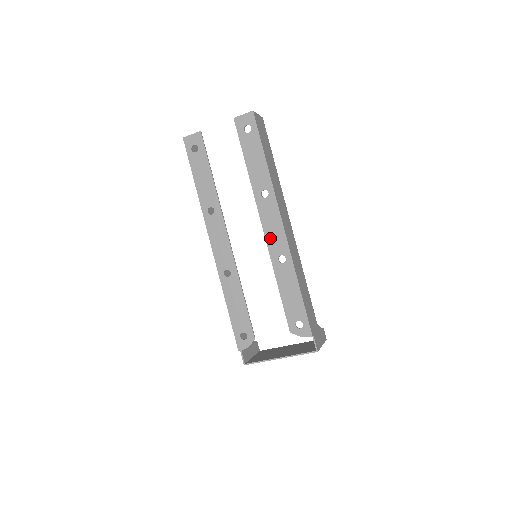
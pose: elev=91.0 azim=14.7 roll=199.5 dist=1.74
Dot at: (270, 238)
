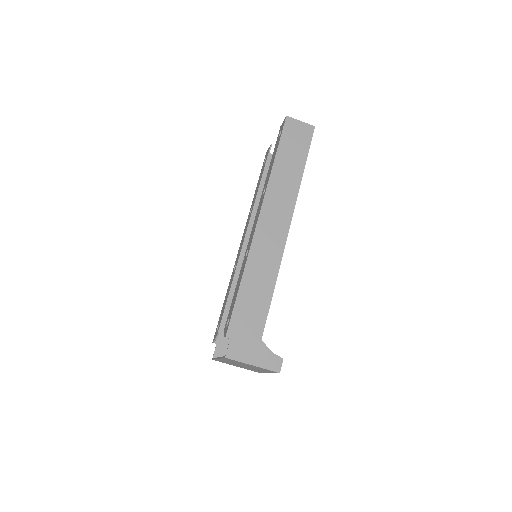
Dot at: occluded
